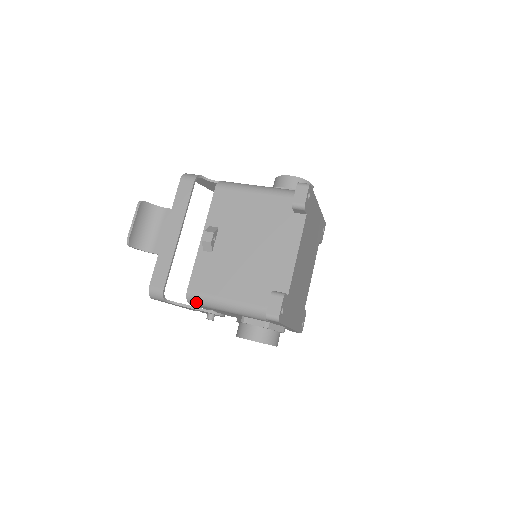
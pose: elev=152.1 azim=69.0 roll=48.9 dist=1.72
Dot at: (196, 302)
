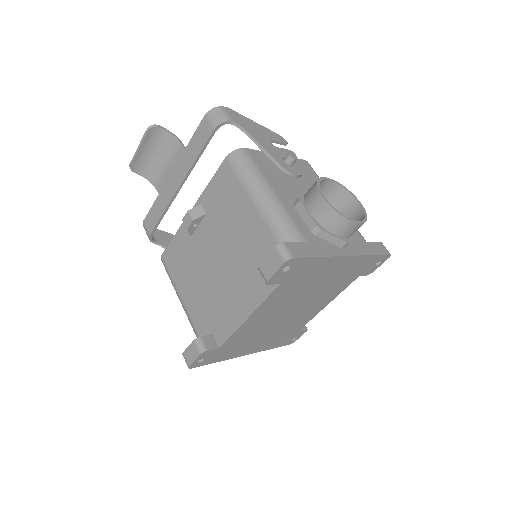
Dot at: occluded
